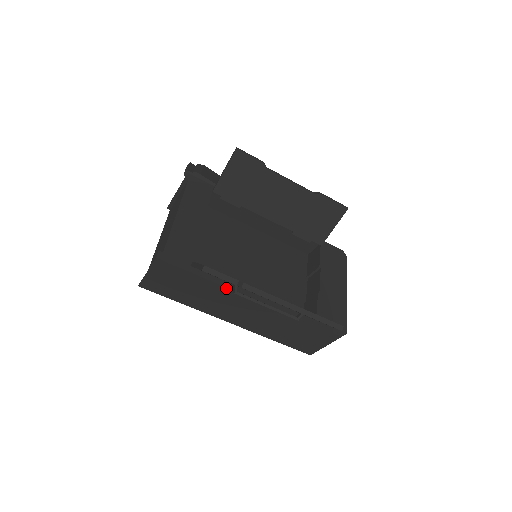
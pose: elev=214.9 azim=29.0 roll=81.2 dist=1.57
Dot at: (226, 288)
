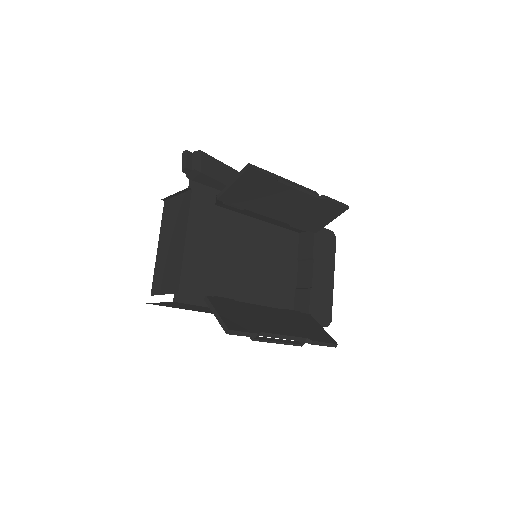
Dot at: occluded
